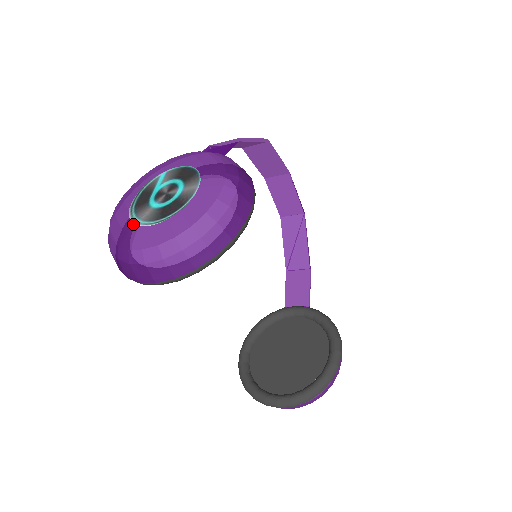
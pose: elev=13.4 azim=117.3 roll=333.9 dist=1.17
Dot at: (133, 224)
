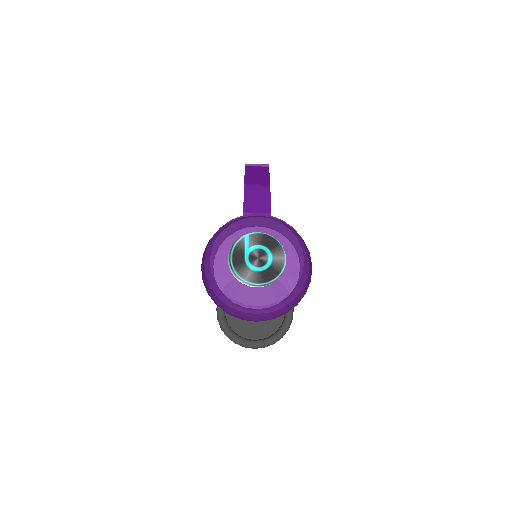
Dot at: (240, 283)
